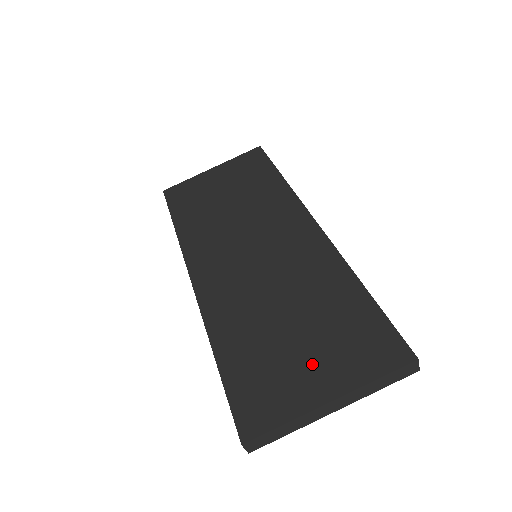
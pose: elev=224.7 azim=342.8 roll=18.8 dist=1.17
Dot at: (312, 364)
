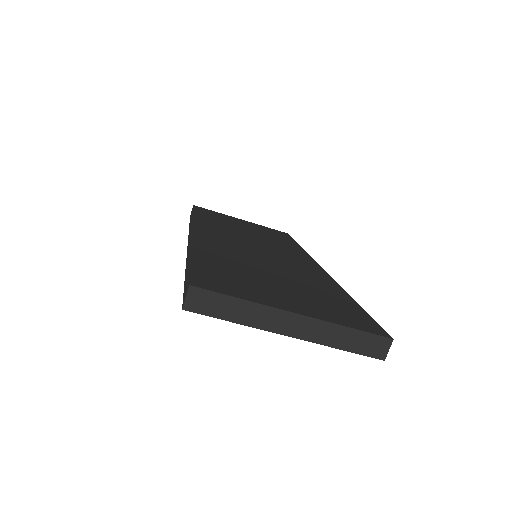
Dot at: (287, 295)
